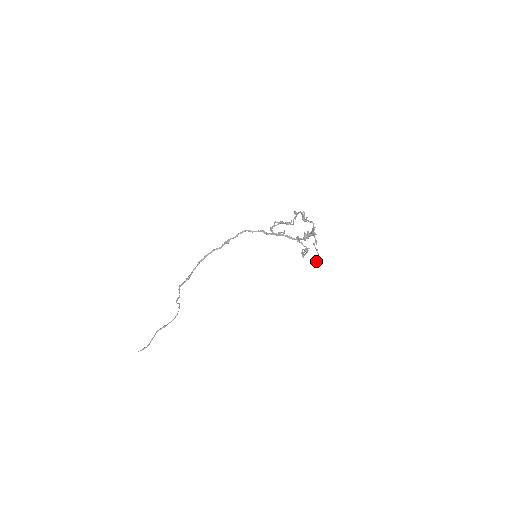
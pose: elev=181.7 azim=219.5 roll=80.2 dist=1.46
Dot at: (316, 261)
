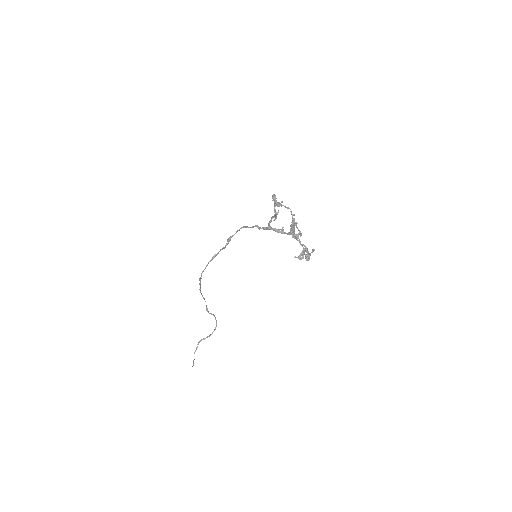
Dot at: (302, 257)
